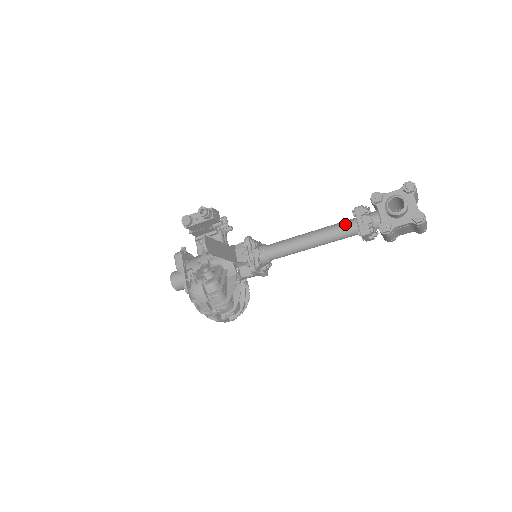
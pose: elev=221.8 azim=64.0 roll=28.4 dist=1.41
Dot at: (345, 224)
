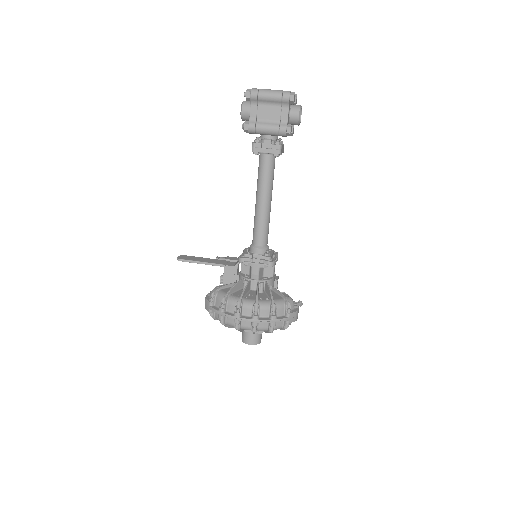
Dot at: occluded
